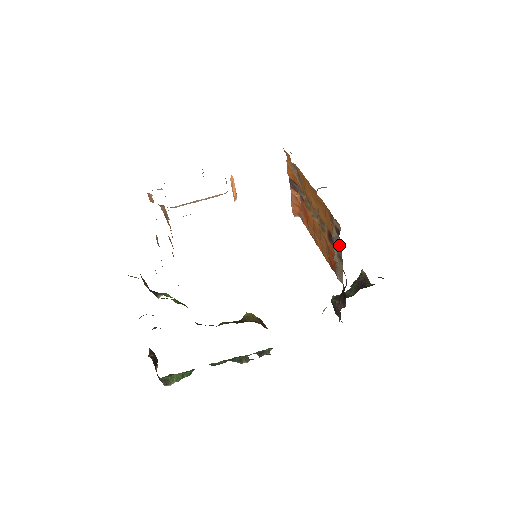
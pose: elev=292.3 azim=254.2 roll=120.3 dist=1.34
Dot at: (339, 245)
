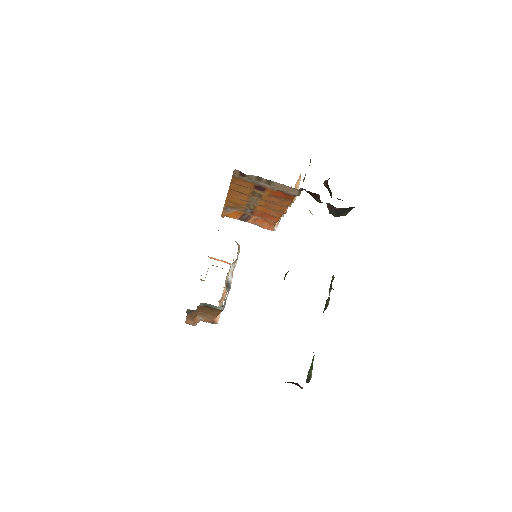
Dot at: (256, 179)
